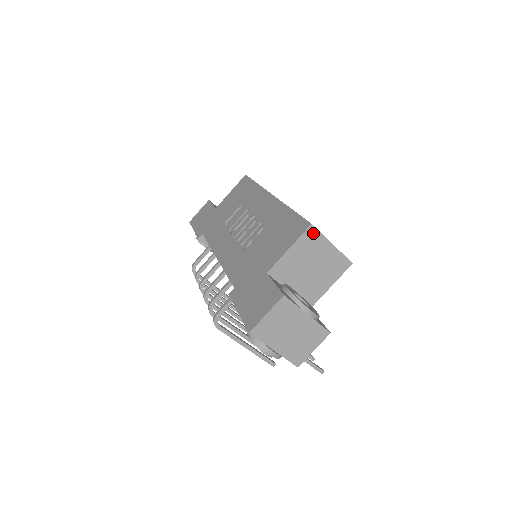
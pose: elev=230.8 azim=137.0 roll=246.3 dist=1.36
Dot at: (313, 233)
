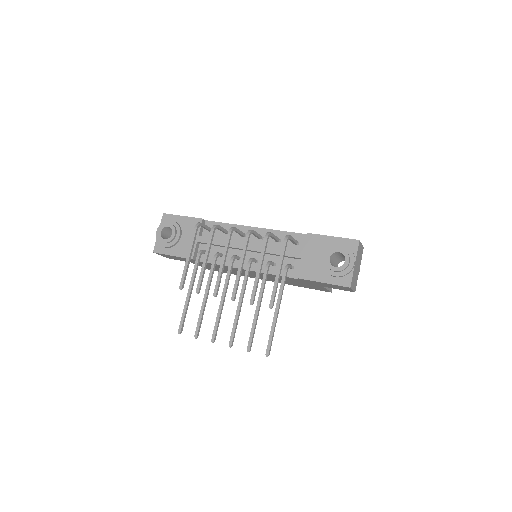
Dot at: occluded
